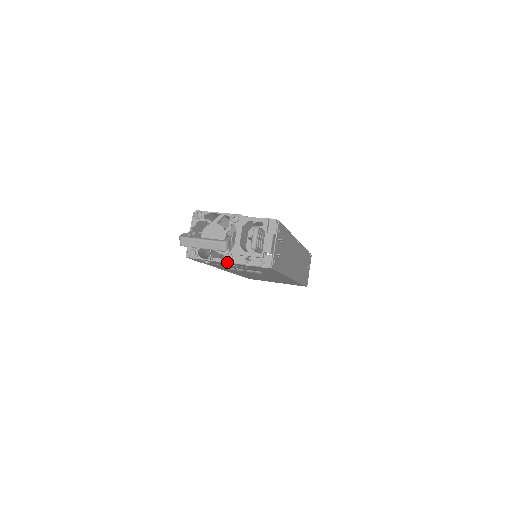
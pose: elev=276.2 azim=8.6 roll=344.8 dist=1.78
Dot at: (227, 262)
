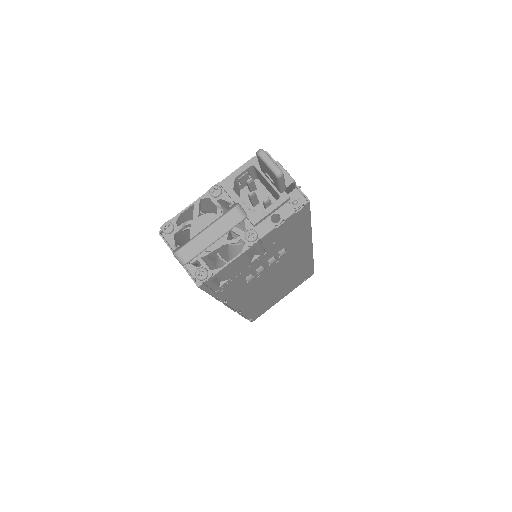
Dot at: (253, 243)
